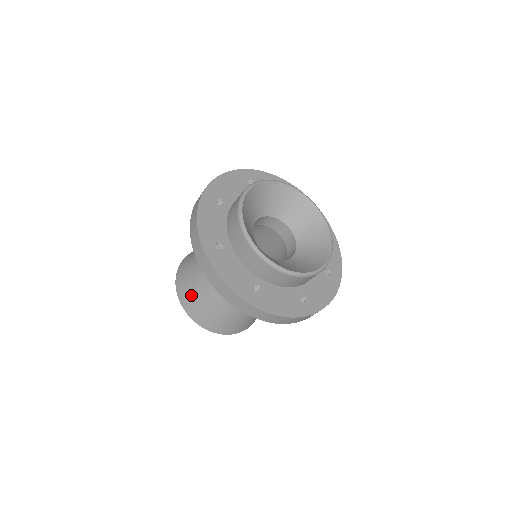
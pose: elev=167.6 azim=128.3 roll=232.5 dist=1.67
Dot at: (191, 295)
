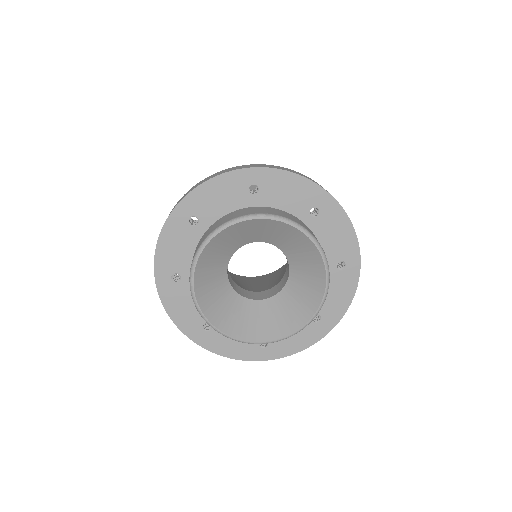
Dot at: occluded
